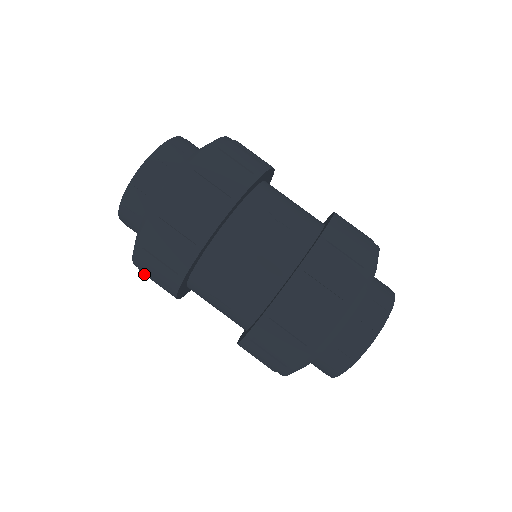
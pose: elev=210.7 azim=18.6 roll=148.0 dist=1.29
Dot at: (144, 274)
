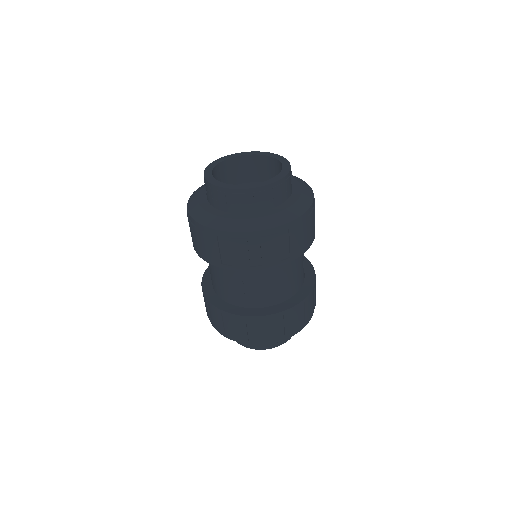
Dot at: (209, 238)
